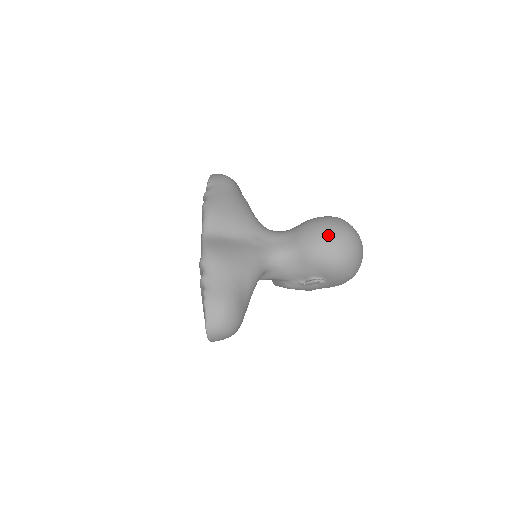
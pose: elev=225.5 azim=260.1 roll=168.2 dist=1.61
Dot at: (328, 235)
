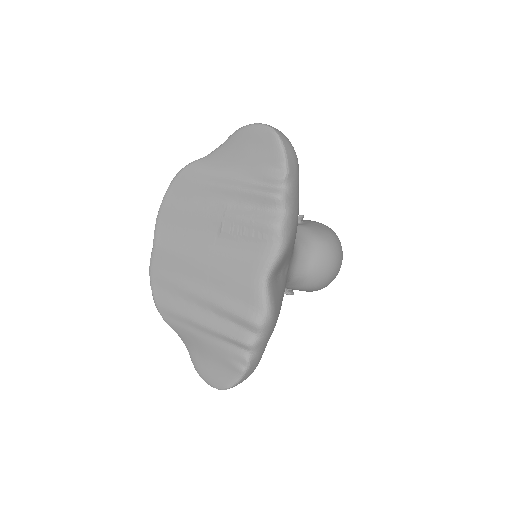
Dot at: (336, 273)
